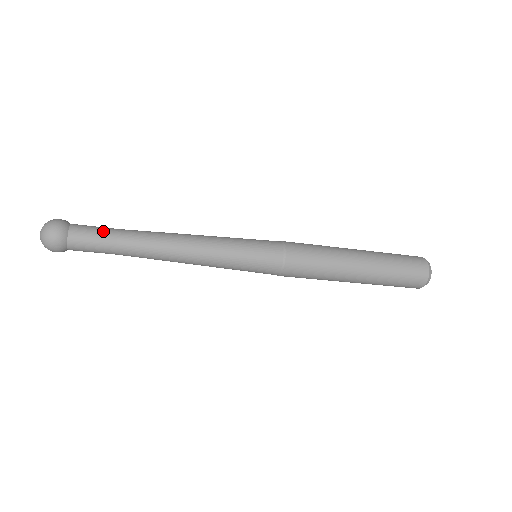
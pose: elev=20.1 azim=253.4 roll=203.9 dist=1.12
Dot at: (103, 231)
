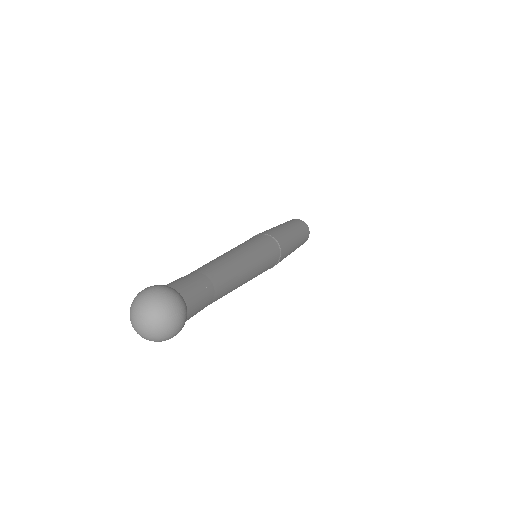
Dot at: (204, 287)
